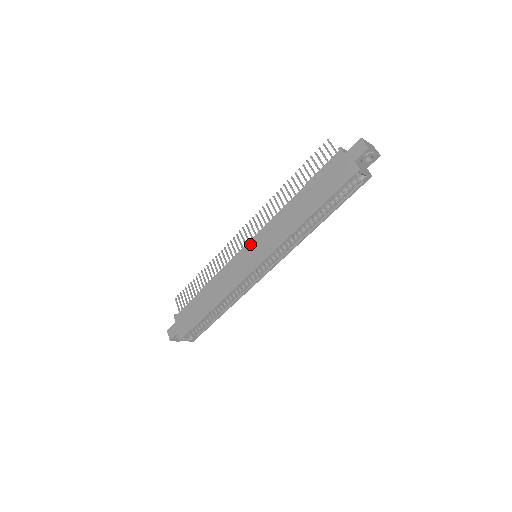
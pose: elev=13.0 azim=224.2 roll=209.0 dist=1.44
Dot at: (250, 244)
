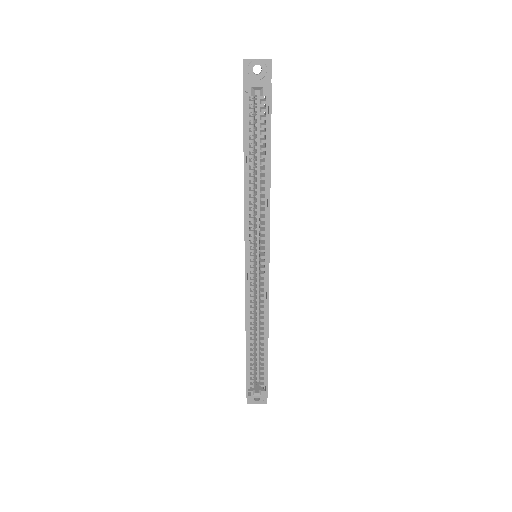
Dot at: occluded
